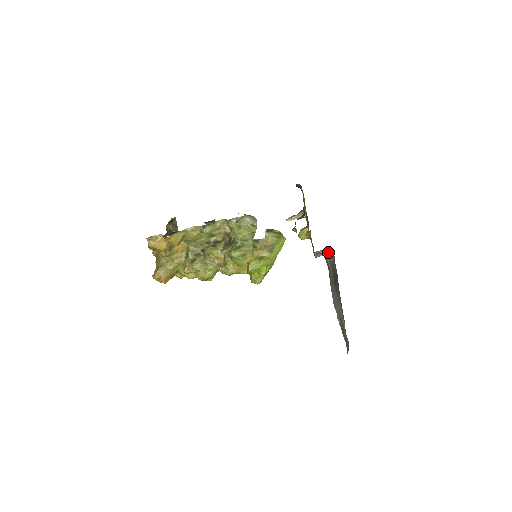
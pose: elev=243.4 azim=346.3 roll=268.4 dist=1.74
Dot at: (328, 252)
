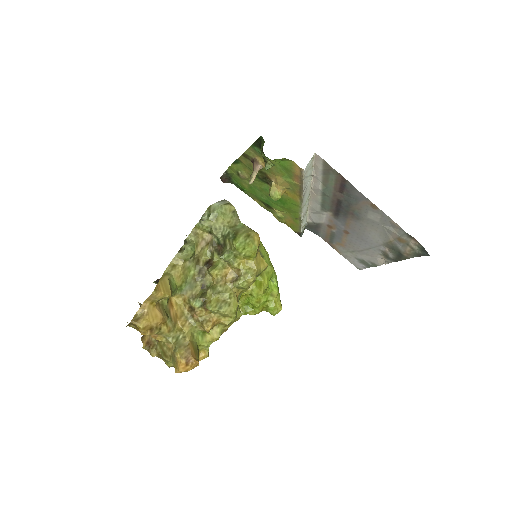
Dot at: (310, 194)
